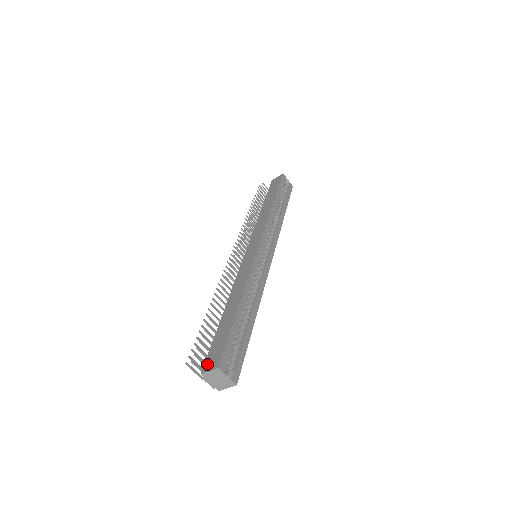
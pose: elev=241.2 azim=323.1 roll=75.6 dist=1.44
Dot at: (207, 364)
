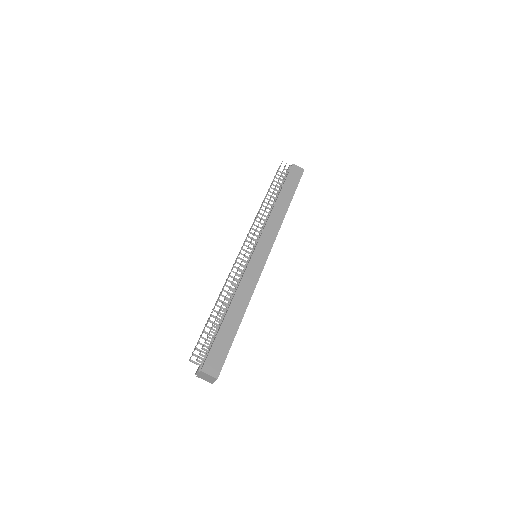
Dot at: (208, 365)
